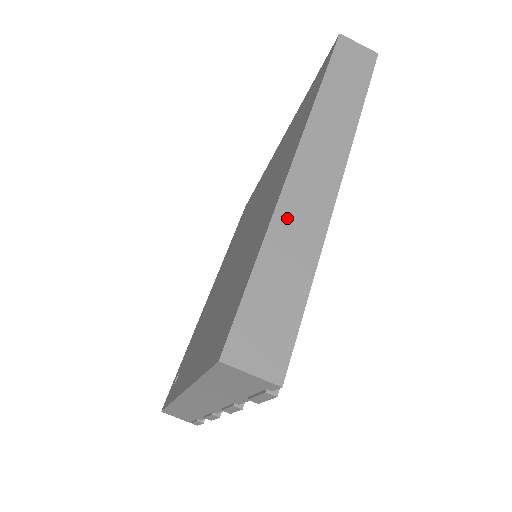
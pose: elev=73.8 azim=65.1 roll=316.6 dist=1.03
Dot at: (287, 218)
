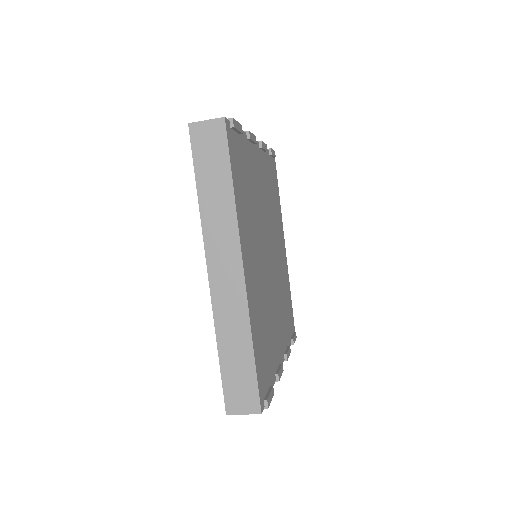
Dot at: (222, 318)
